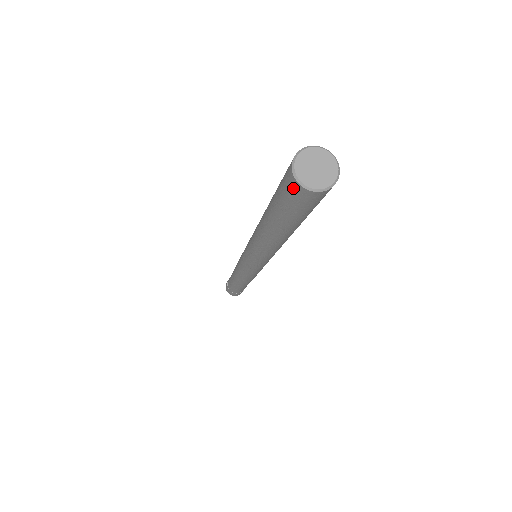
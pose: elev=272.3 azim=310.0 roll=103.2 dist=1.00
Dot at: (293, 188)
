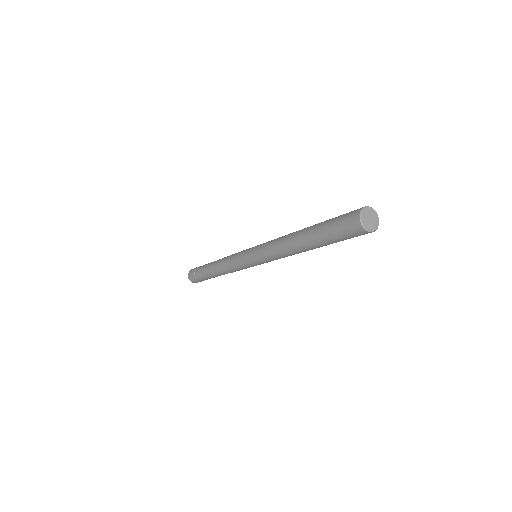
Dot at: (355, 227)
